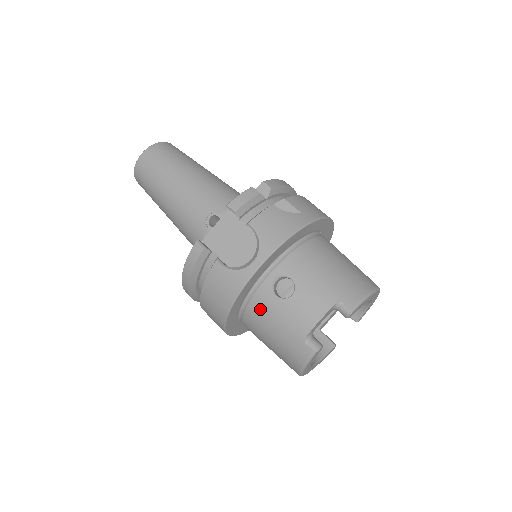
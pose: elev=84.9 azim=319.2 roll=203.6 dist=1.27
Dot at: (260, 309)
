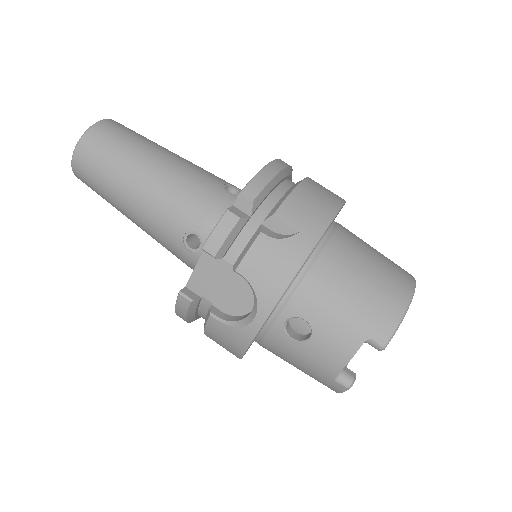
Dot at: (276, 348)
